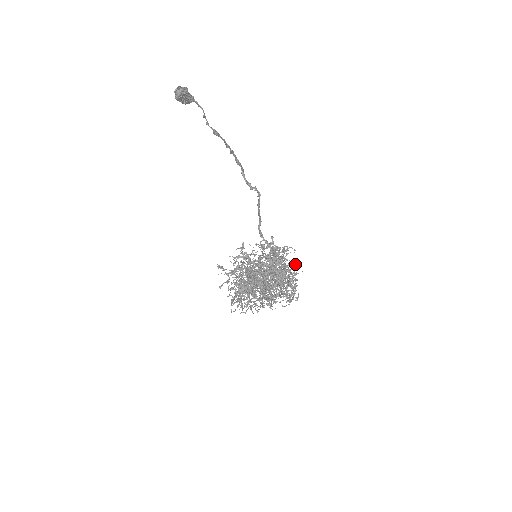
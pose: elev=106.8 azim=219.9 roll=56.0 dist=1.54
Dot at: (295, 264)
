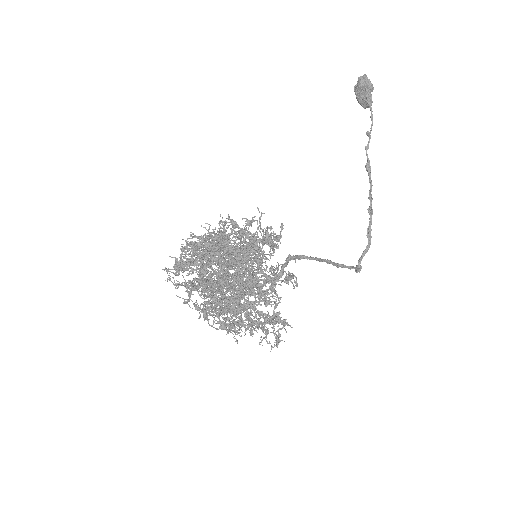
Dot at: occluded
